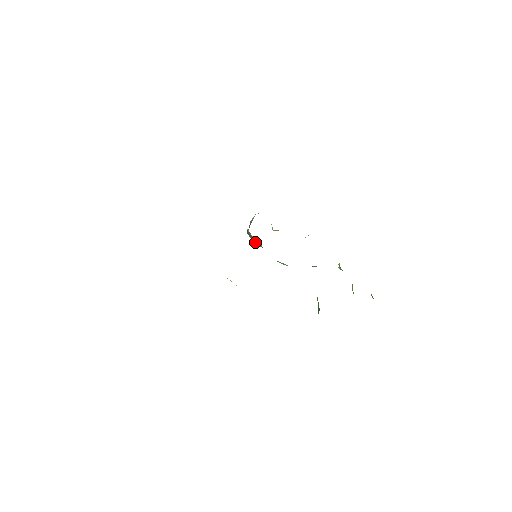
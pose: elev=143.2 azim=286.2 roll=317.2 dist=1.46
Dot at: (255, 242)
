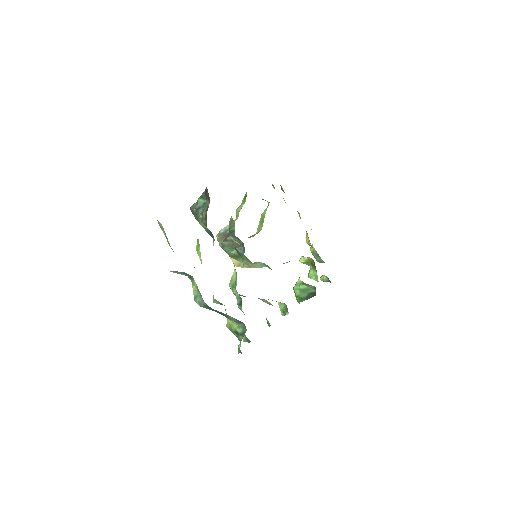
Dot at: (230, 251)
